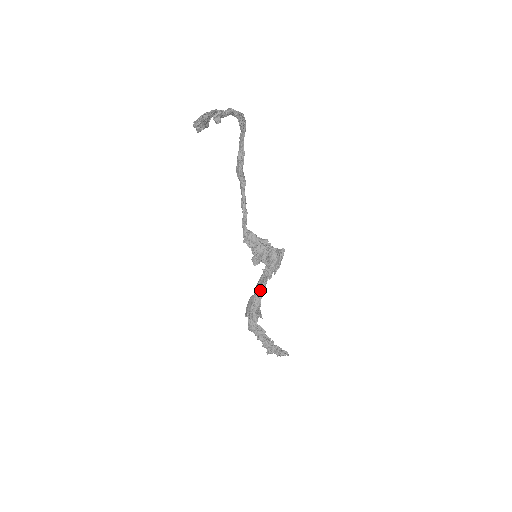
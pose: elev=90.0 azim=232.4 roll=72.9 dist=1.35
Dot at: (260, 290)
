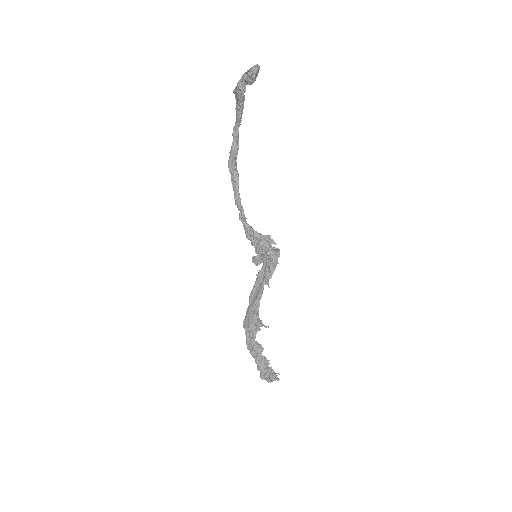
Dot at: (258, 298)
